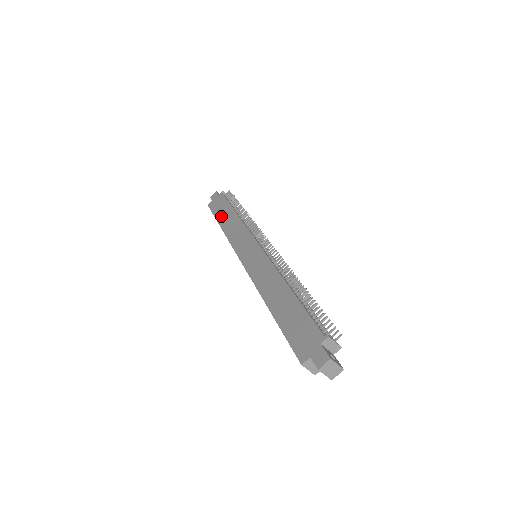
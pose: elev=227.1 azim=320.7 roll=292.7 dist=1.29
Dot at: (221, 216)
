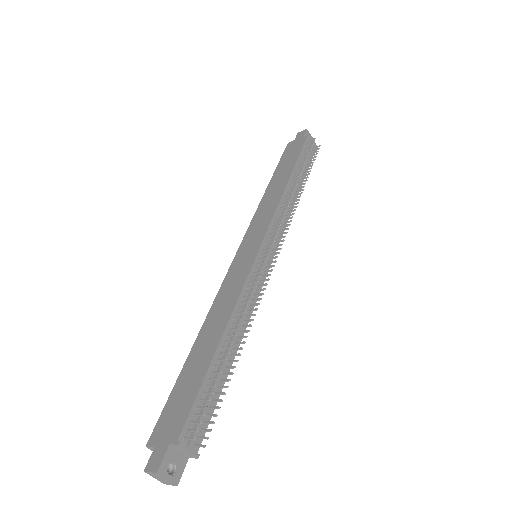
Dot at: (279, 171)
